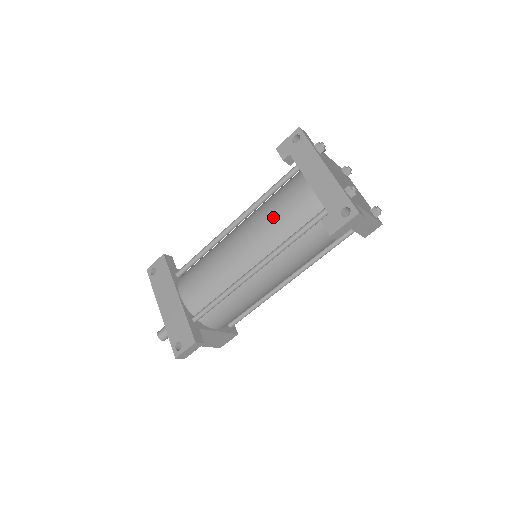
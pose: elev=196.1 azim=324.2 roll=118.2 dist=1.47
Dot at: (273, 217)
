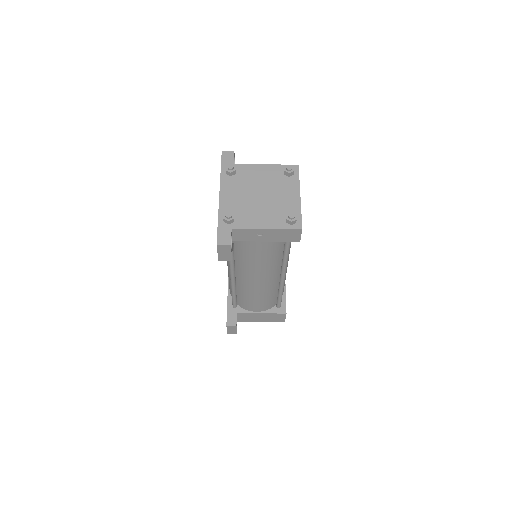
Dot at: occluded
